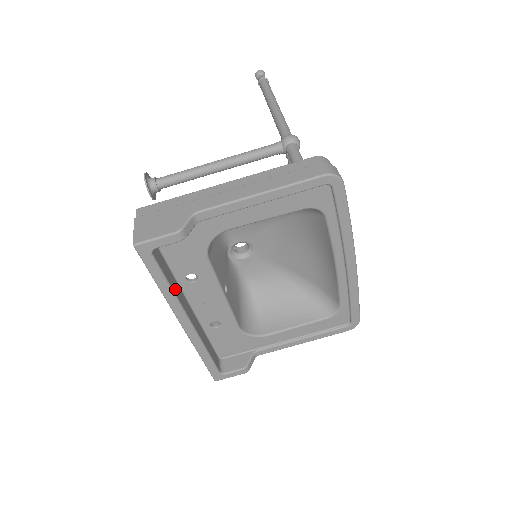
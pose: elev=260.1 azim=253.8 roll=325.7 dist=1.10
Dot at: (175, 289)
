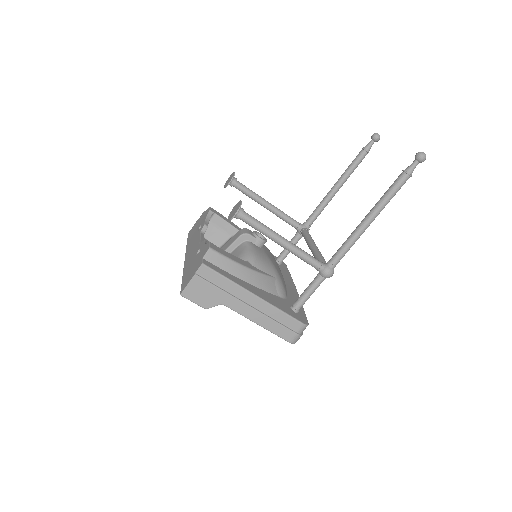
Dot at: occluded
